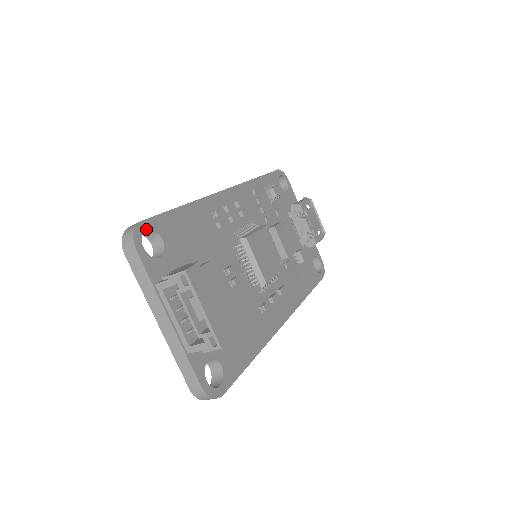
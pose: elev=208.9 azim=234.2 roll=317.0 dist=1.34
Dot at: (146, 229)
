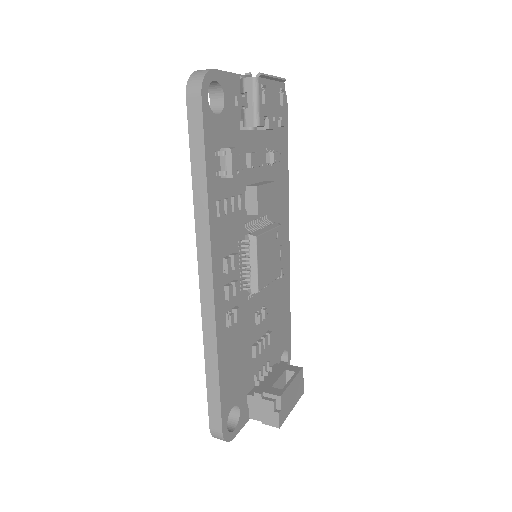
Dot at: (226, 427)
